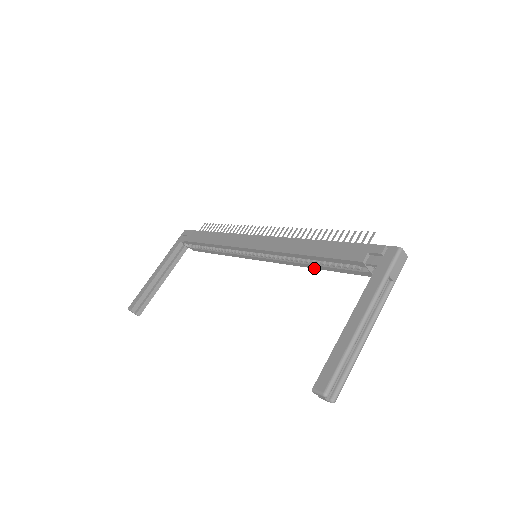
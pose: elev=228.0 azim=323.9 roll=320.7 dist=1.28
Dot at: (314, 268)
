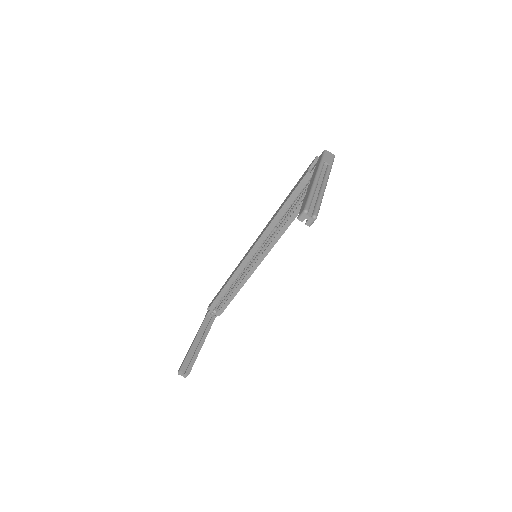
Dot at: occluded
